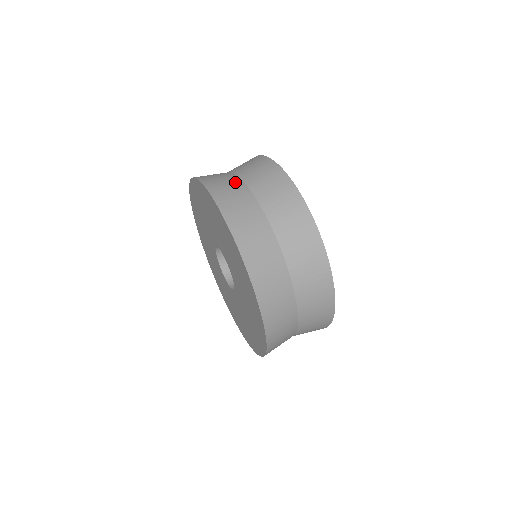
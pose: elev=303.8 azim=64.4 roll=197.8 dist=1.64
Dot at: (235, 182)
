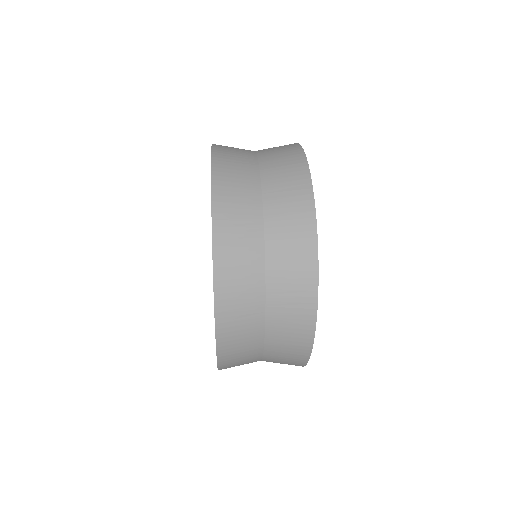
Dot at: occluded
